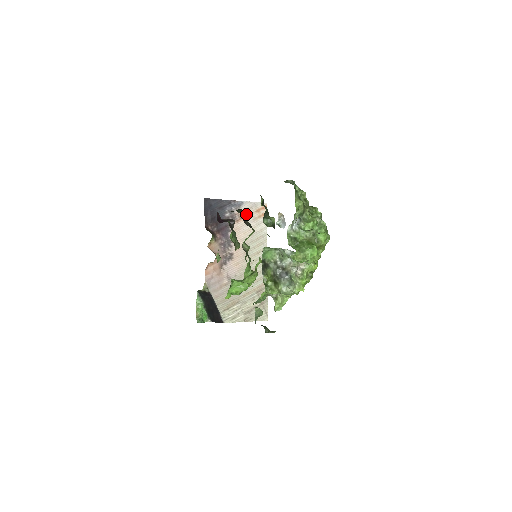
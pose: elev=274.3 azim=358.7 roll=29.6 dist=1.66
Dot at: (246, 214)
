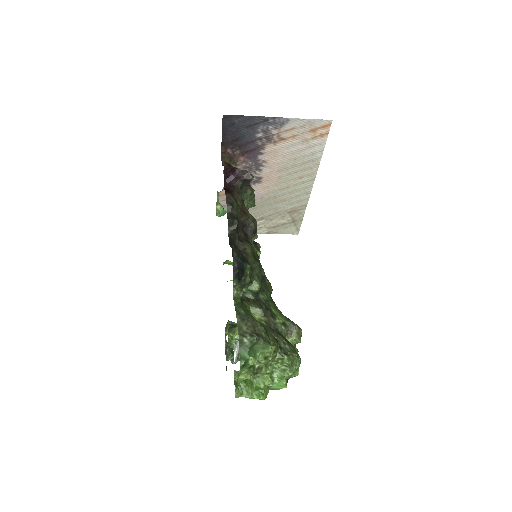
Dot at: (291, 134)
